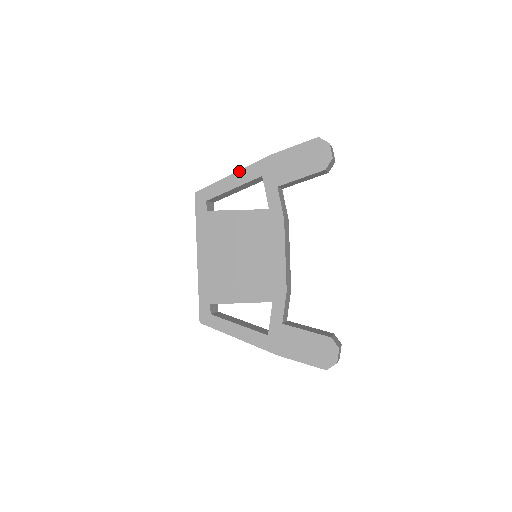
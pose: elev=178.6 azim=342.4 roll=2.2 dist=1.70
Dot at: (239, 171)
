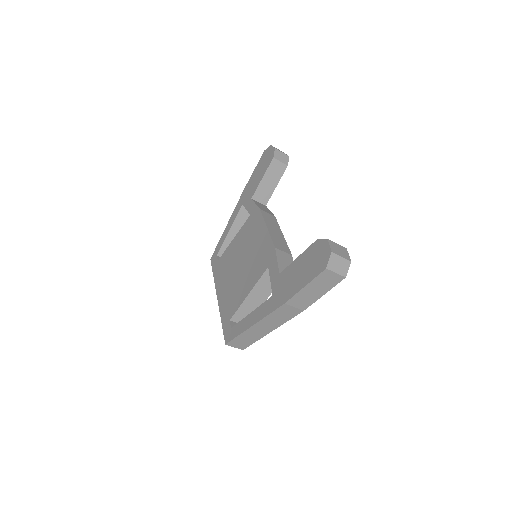
Dot at: (230, 218)
